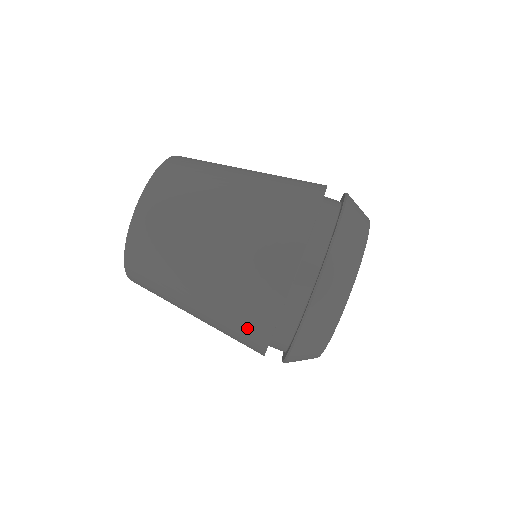
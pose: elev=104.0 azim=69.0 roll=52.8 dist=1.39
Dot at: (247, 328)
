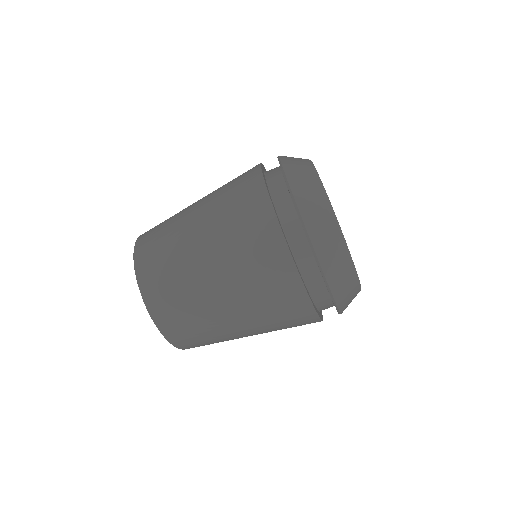
Dot at: occluded
